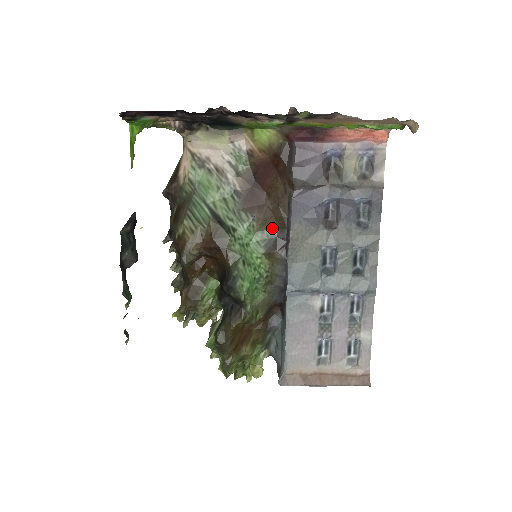
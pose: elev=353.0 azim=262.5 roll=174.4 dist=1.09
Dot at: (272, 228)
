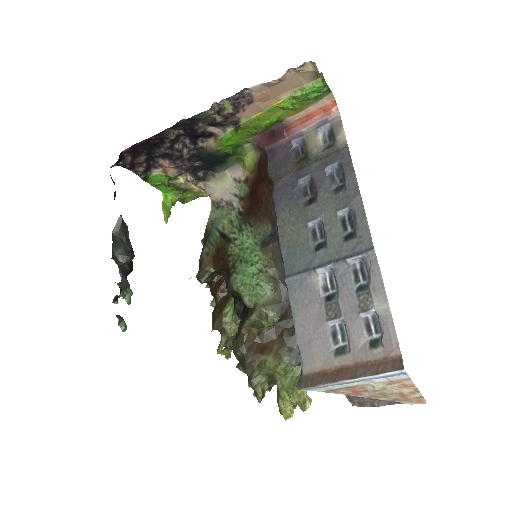
Dot at: (267, 227)
